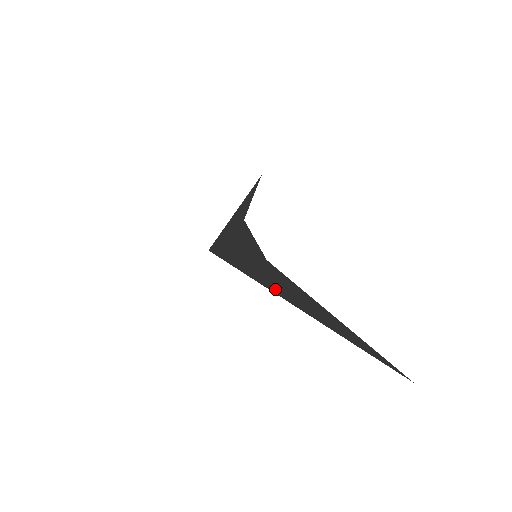
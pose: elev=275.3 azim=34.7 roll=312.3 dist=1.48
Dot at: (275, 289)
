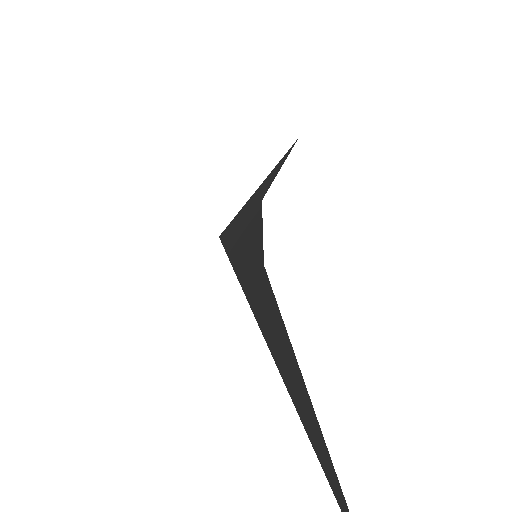
Dot at: (257, 313)
